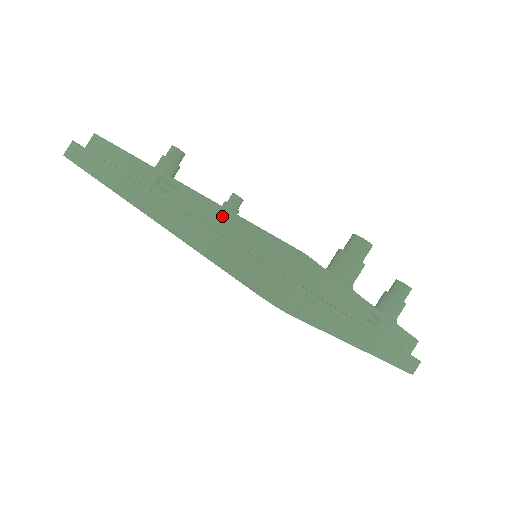
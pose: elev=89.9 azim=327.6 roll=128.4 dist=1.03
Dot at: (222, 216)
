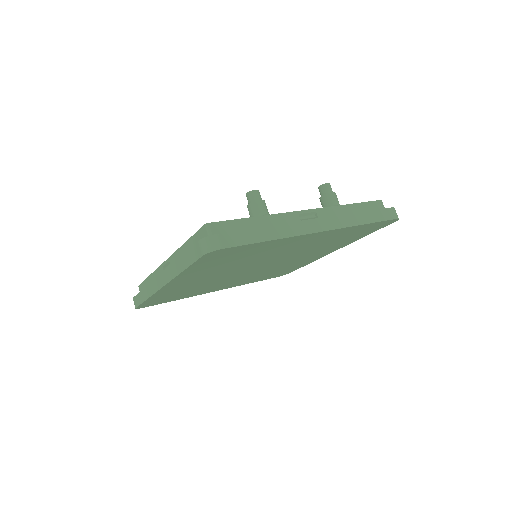
Dot at: (184, 249)
